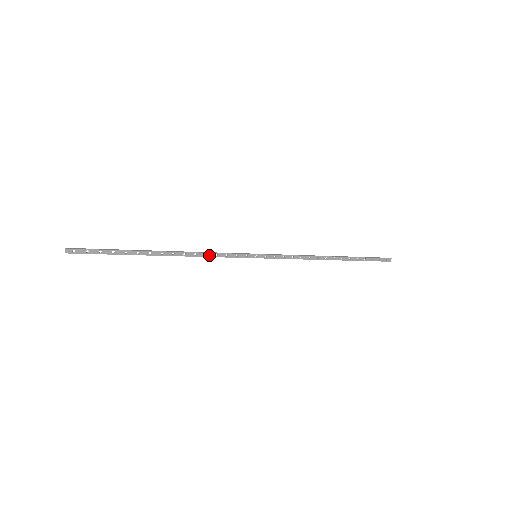
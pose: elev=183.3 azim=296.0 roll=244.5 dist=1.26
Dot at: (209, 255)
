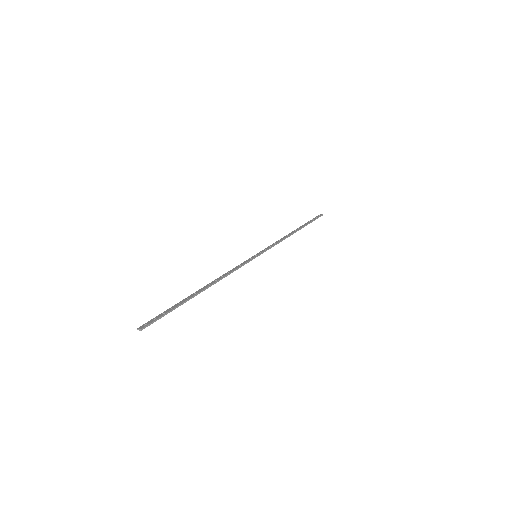
Dot at: (230, 273)
